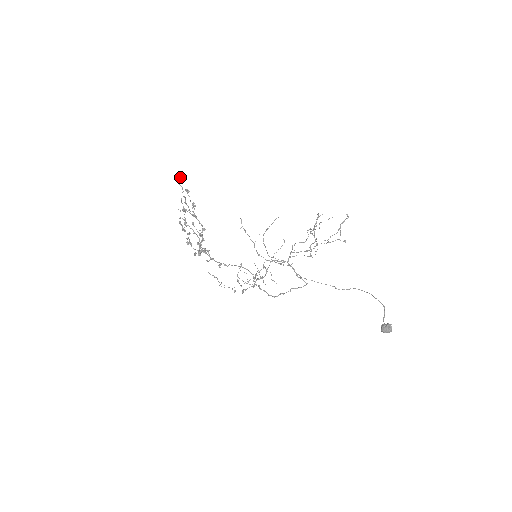
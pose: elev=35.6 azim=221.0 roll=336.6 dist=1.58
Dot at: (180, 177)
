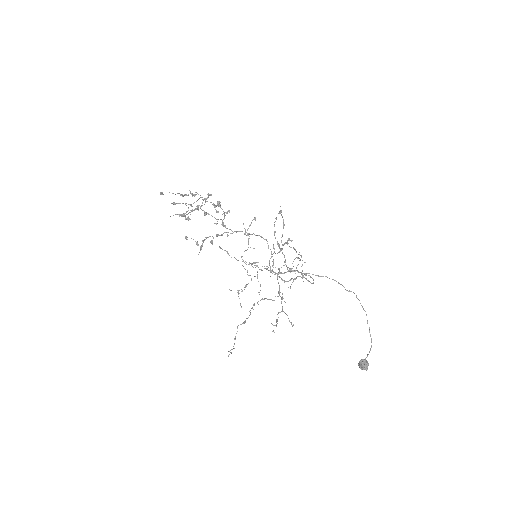
Dot at: (161, 194)
